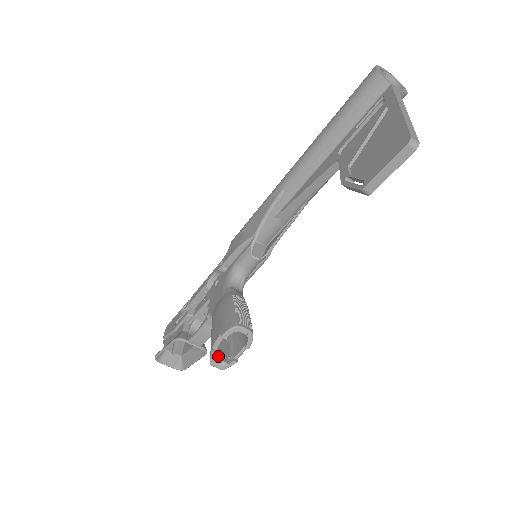
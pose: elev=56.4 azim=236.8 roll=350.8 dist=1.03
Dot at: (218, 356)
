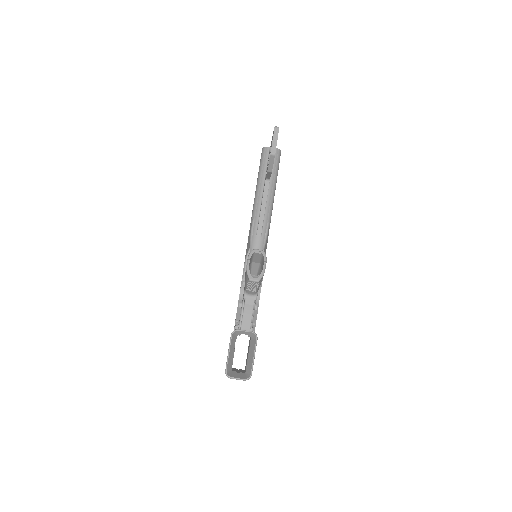
Dot at: (252, 277)
